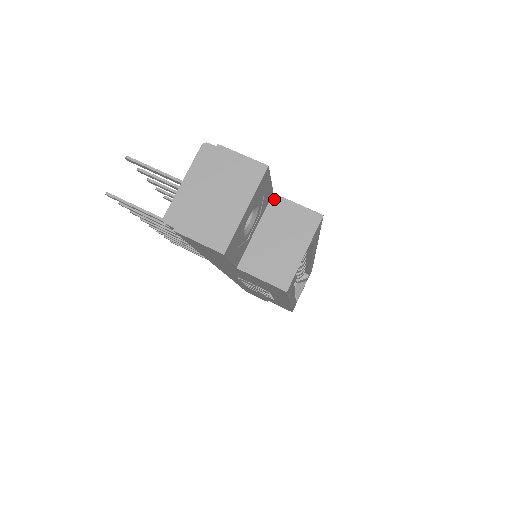
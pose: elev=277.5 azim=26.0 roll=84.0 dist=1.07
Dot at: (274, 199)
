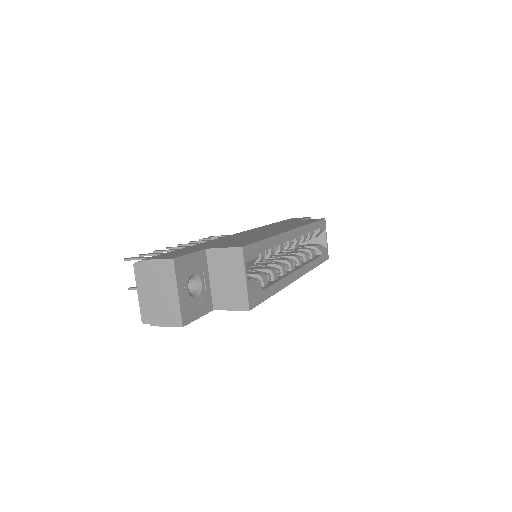
Dot at: (208, 253)
